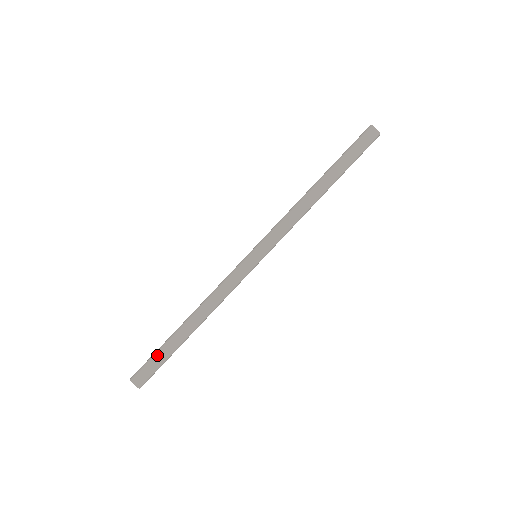
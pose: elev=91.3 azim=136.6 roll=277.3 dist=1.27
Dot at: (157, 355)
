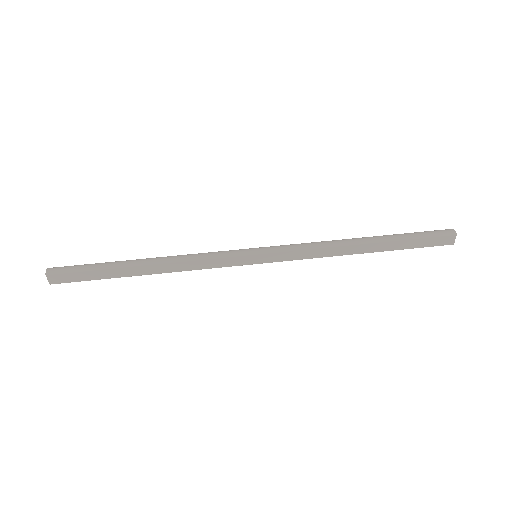
Dot at: (91, 271)
